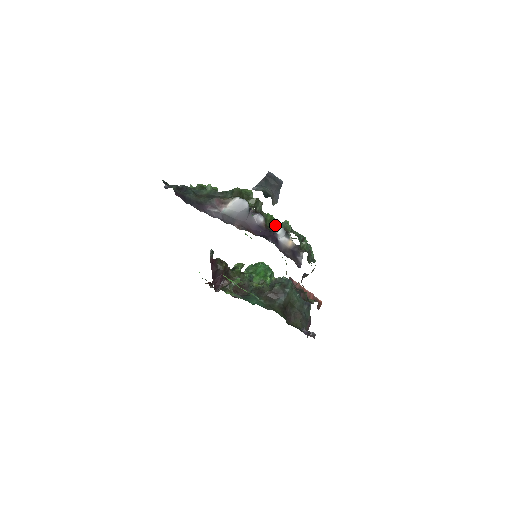
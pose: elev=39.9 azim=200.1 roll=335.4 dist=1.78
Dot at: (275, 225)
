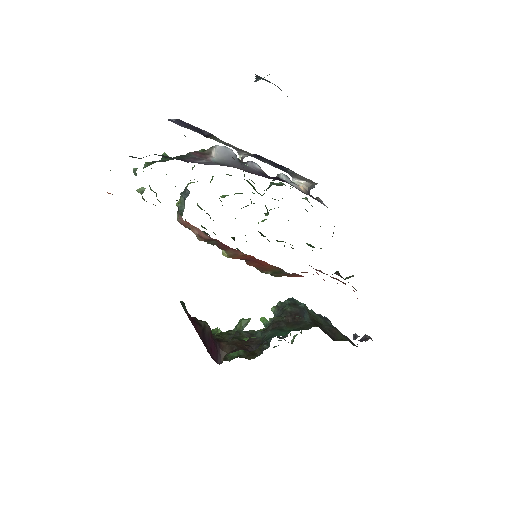
Dot at: (264, 190)
